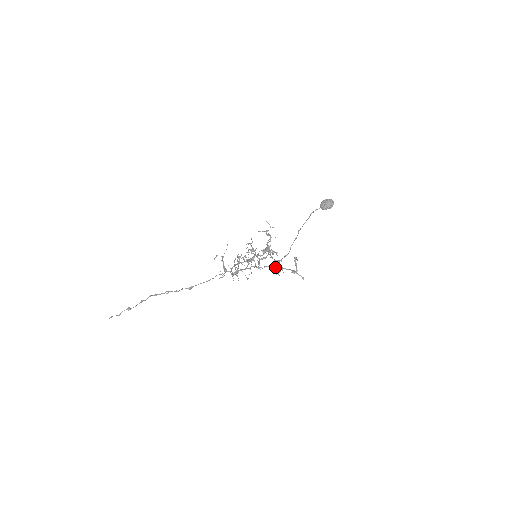
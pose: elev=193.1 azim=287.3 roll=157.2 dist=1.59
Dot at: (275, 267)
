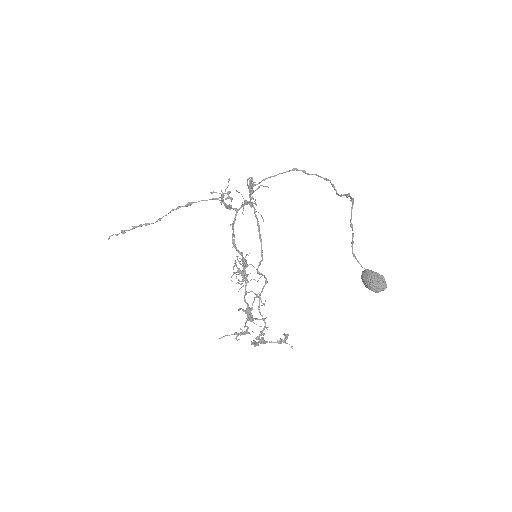
Dot at: (253, 344)
